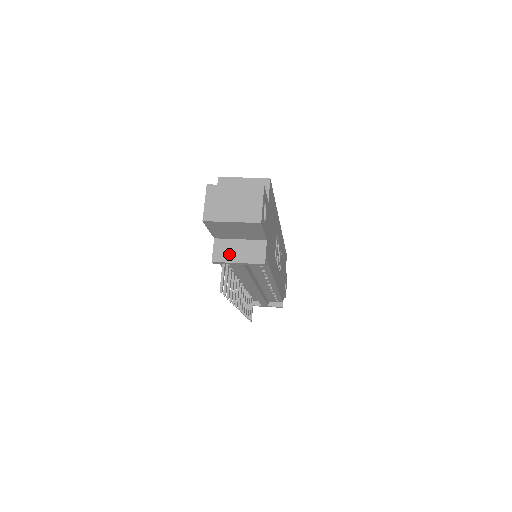
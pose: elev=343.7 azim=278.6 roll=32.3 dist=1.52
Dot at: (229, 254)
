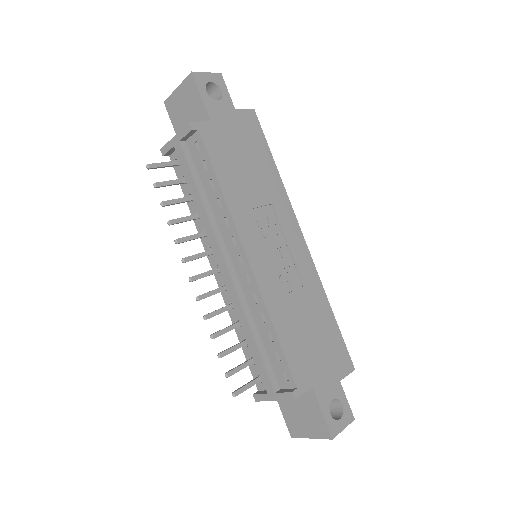
Dot at: occluded
